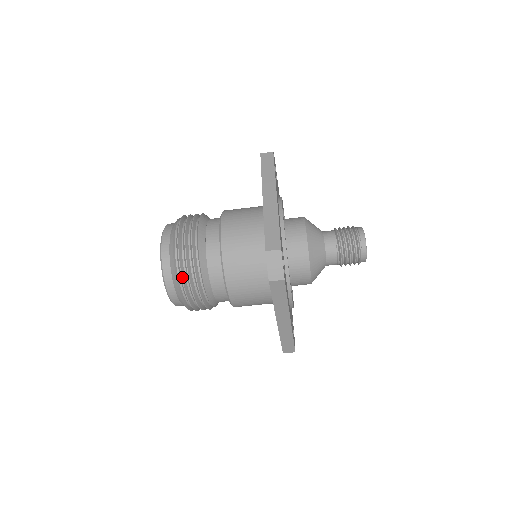
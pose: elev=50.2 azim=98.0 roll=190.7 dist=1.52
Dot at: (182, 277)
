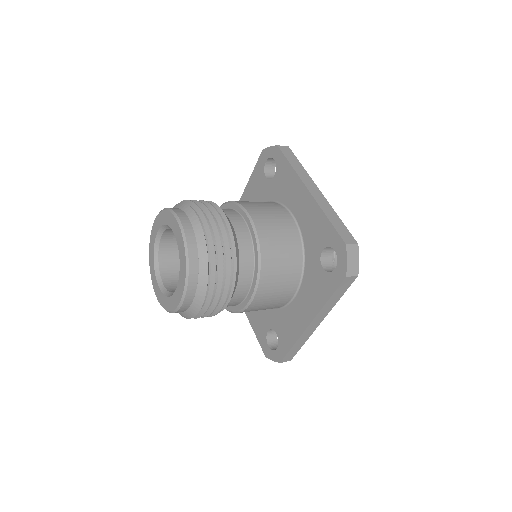
Dot at: (216, 273)
